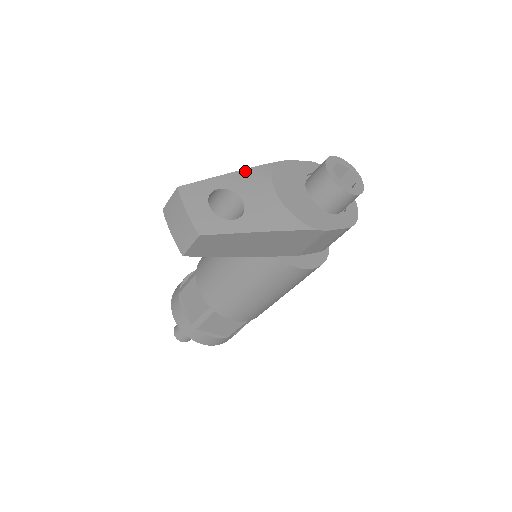
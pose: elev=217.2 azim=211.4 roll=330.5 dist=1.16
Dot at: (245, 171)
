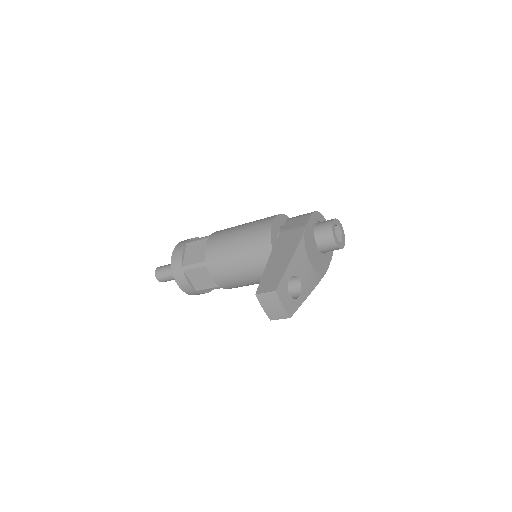
Dot at: (295, 254)
